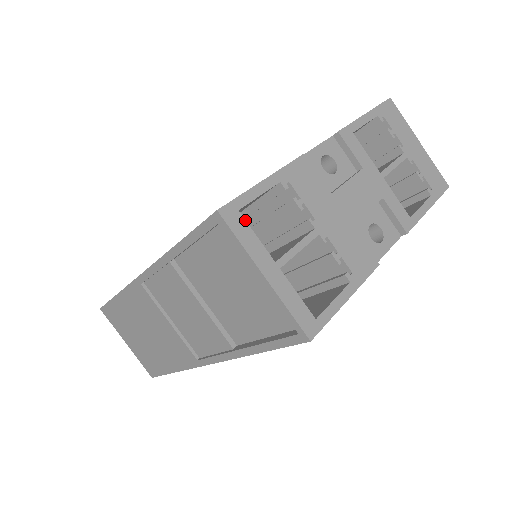
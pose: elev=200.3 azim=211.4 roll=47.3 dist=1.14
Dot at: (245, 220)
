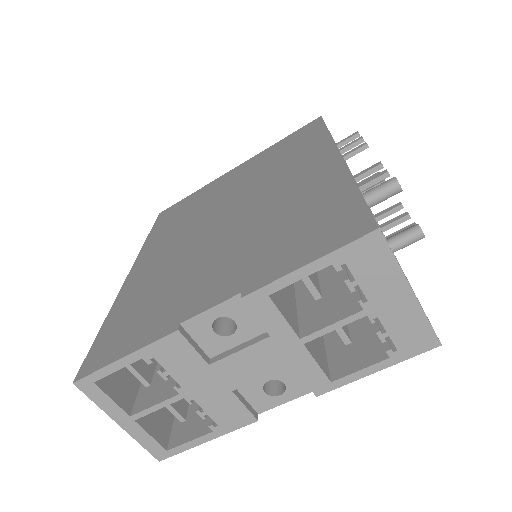
Dot at: (100, 389)
